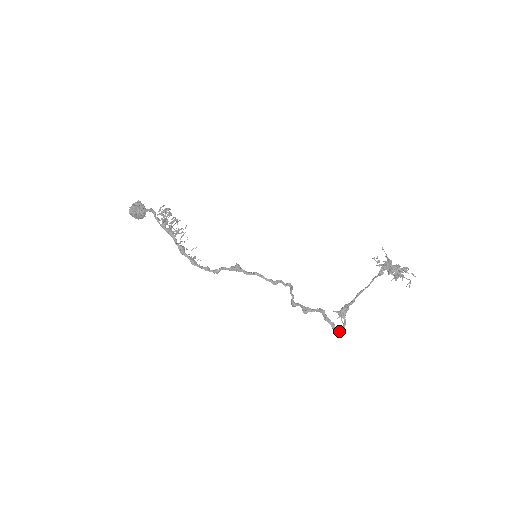
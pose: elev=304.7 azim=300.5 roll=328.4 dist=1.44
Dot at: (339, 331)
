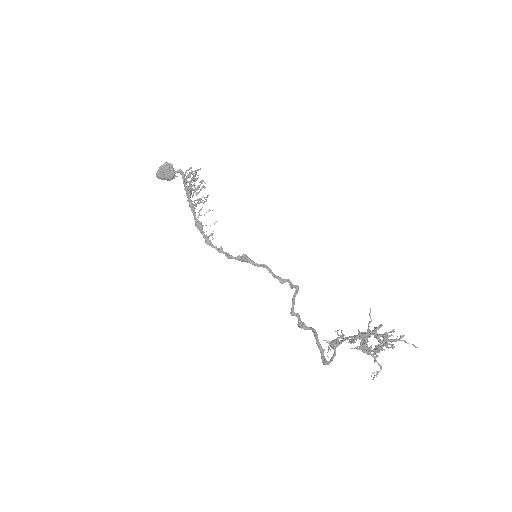
Dot at: (324, 362)
